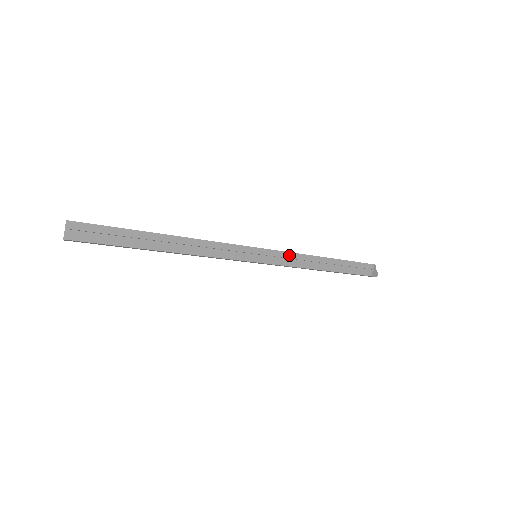
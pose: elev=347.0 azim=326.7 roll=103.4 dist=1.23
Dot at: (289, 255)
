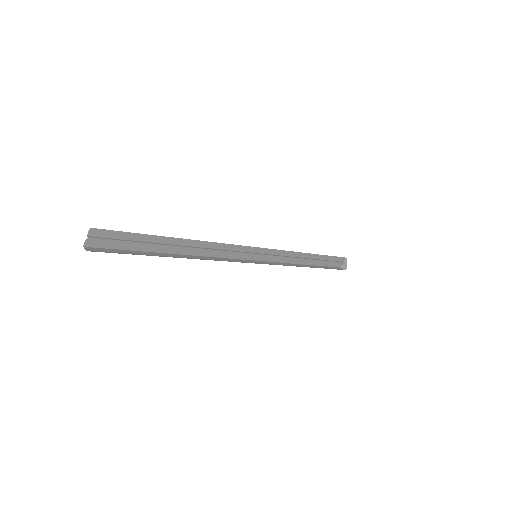
Dot at: (283, 253)
